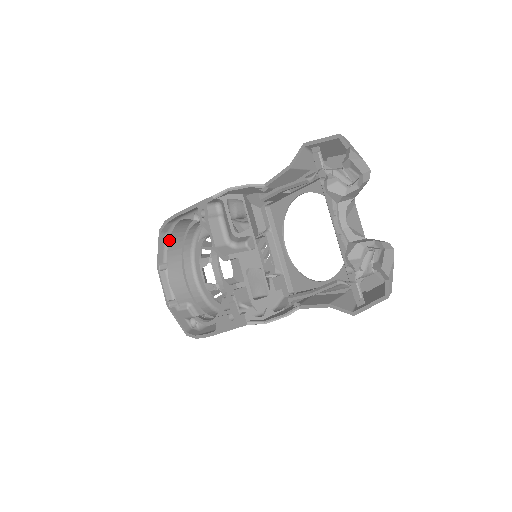
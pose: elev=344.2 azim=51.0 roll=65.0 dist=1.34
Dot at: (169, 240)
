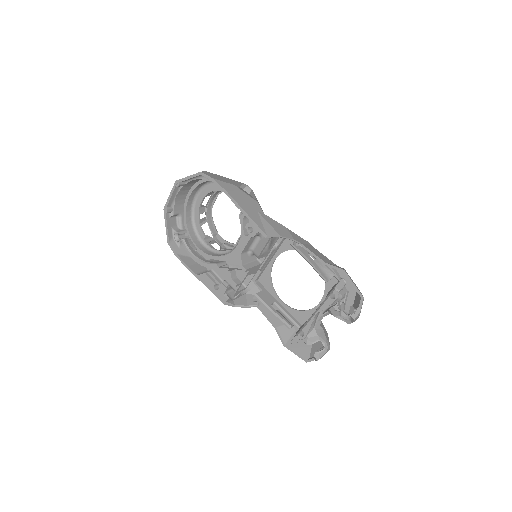
Dot at: (201, 178)
